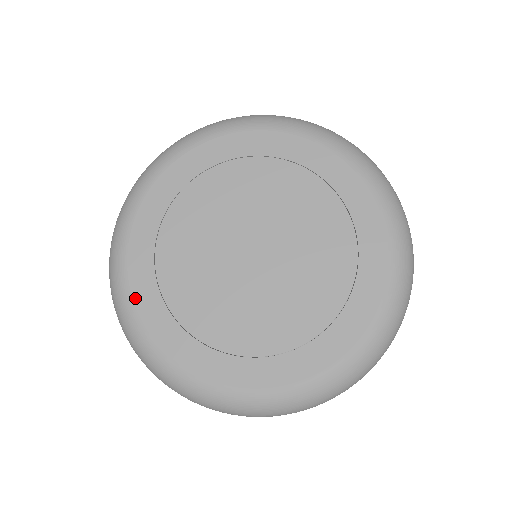
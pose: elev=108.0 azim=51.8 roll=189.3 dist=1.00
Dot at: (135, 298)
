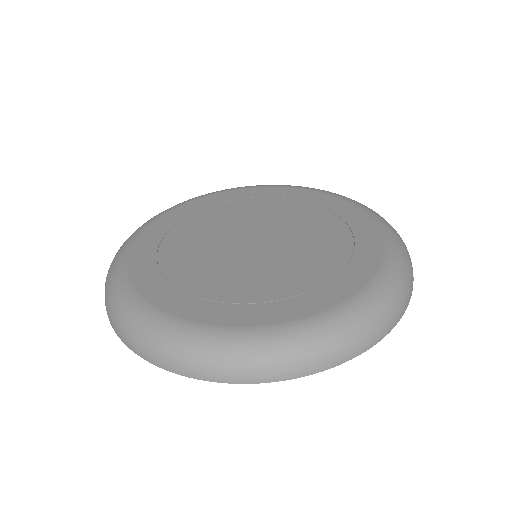
Dot at: (189, 318)
